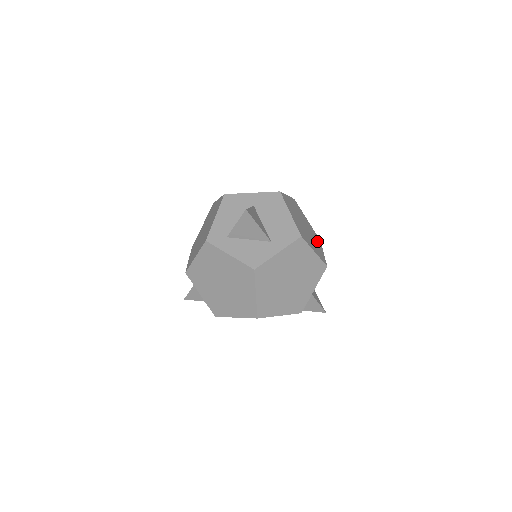
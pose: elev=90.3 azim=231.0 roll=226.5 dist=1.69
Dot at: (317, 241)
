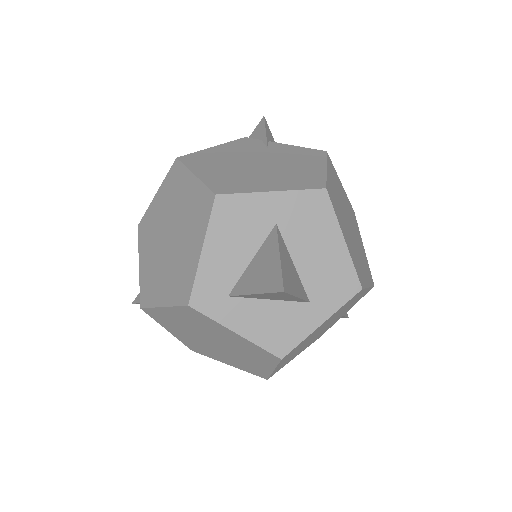
Dot at: (356, 228)
